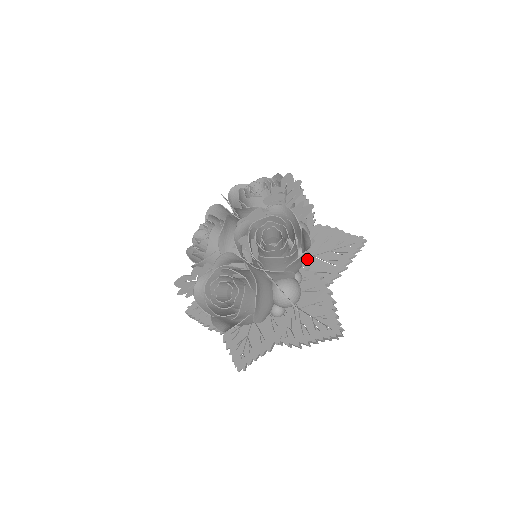
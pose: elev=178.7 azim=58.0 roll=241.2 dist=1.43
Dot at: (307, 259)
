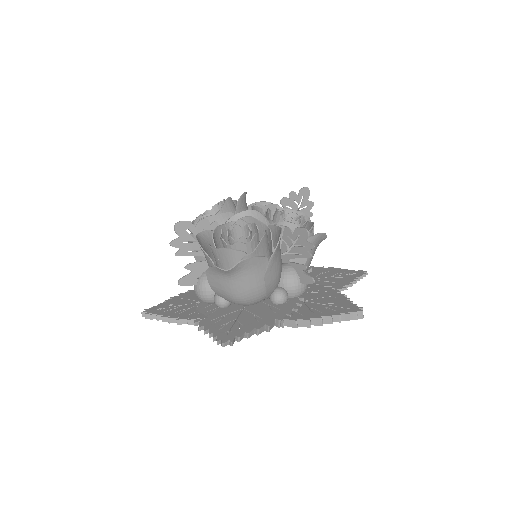
Dot at: occluded
